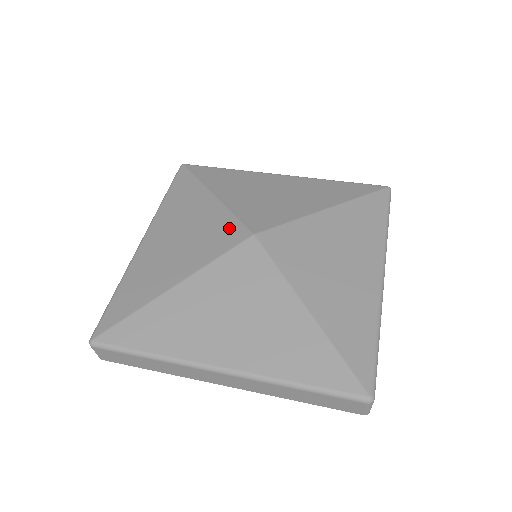
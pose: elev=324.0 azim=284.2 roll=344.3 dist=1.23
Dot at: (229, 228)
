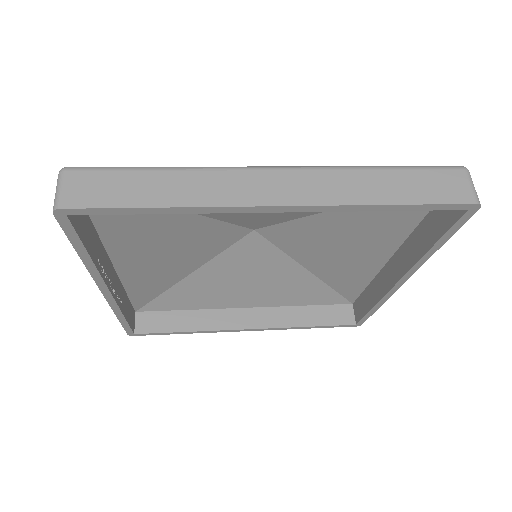
Dot at: occluded
